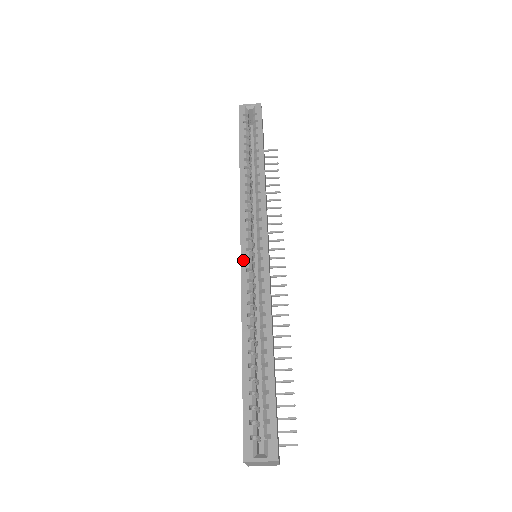
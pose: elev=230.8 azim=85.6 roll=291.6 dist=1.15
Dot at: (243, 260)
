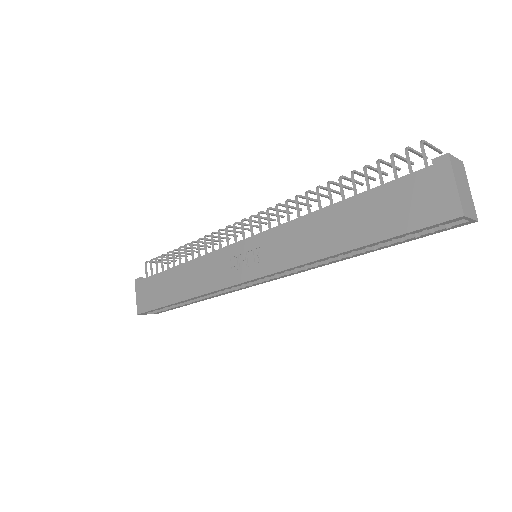
Dot at: (238, 285)
